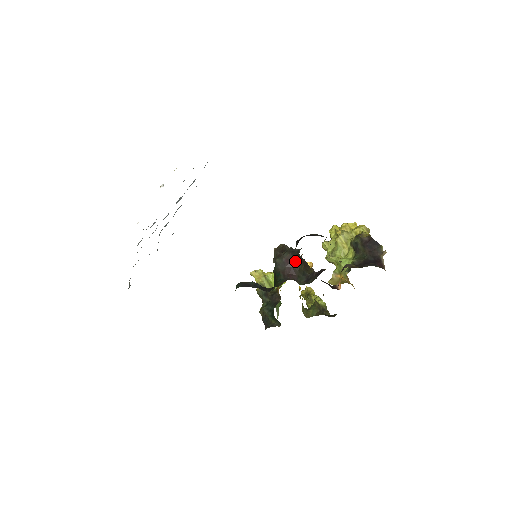
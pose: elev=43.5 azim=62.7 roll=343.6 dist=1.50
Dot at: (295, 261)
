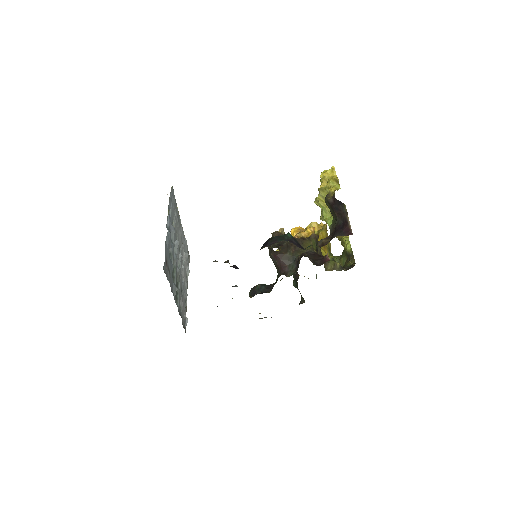
Dot at: (280, 254)
